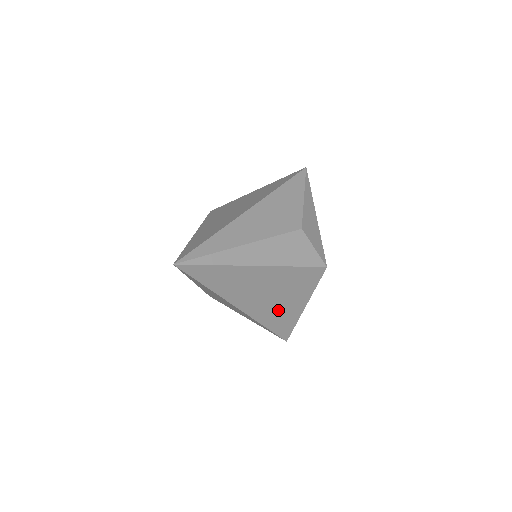
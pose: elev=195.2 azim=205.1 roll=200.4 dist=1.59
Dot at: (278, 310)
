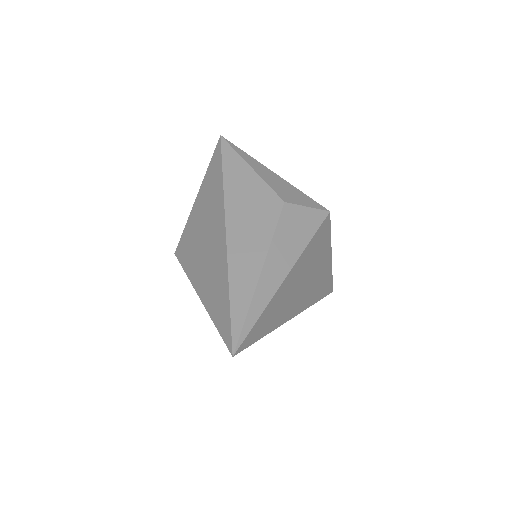
Dot at: (317, 282)
